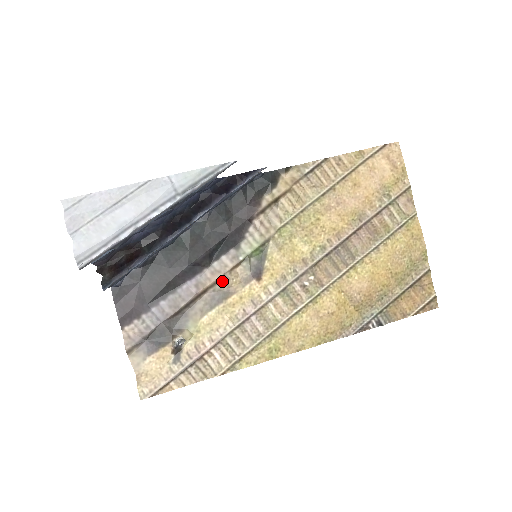
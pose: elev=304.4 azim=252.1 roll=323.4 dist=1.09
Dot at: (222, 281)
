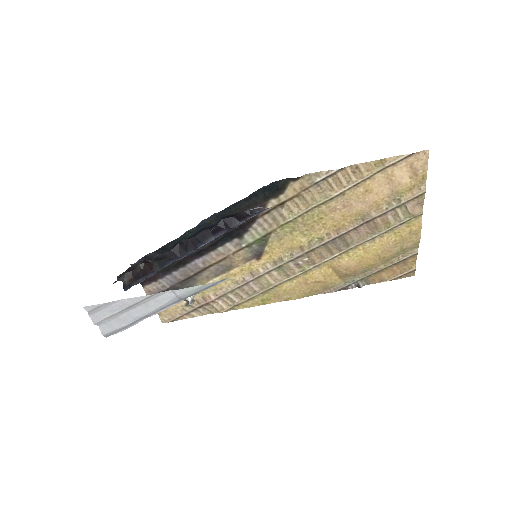
Dot at: (226, 260)
